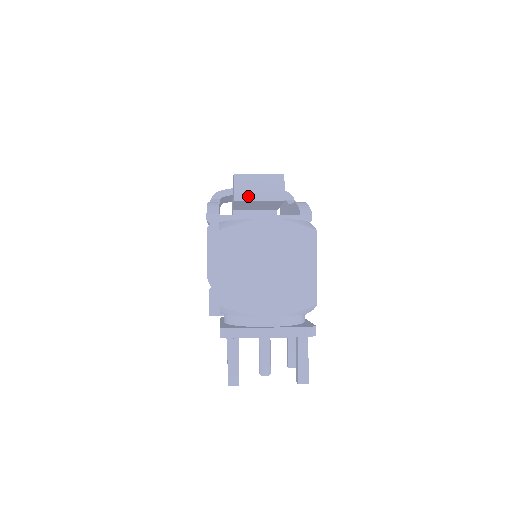
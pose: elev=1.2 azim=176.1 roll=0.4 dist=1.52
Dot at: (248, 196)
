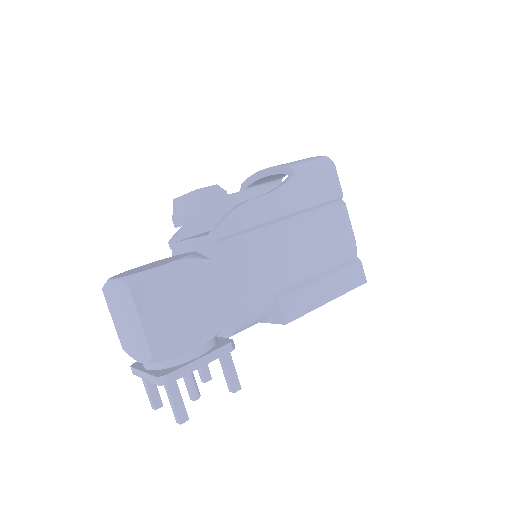
Dot at: (179, 222)
